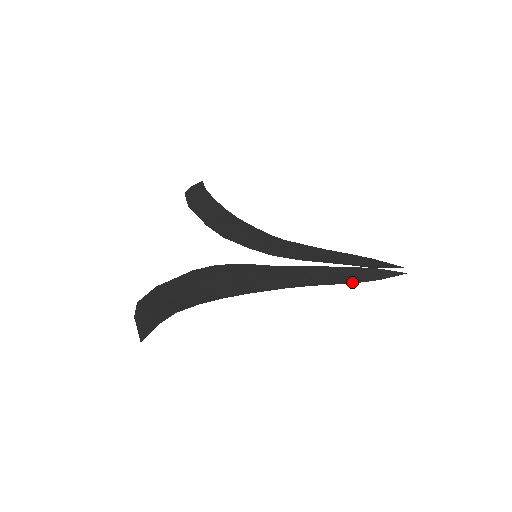
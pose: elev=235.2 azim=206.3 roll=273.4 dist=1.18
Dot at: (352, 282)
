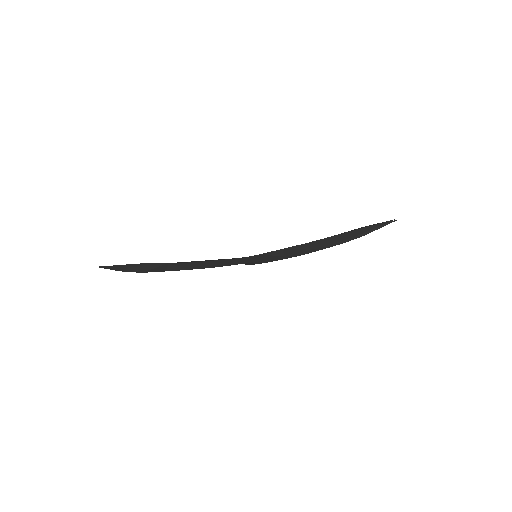
Dot at: (327, 237)
